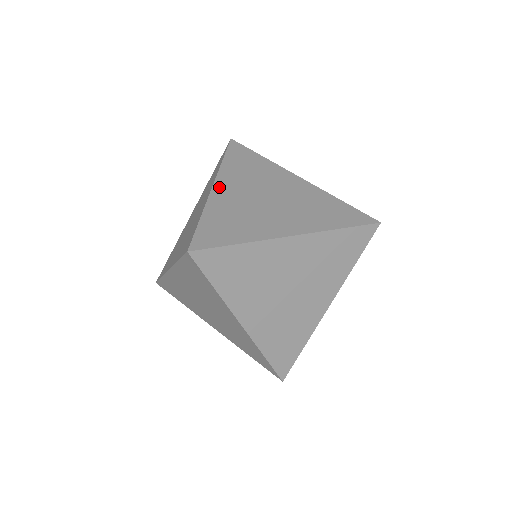
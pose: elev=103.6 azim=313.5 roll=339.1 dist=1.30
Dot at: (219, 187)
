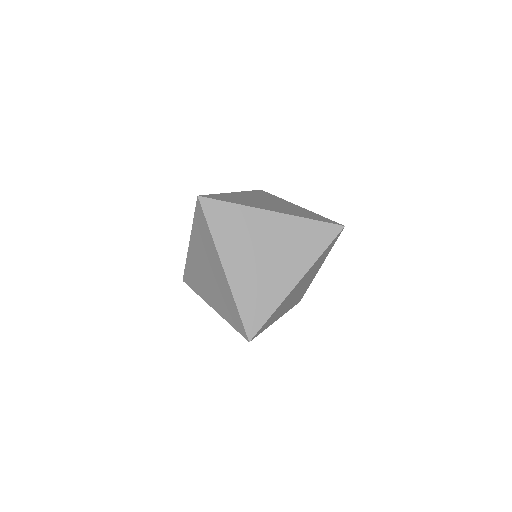
Dot at: (237, 193)
